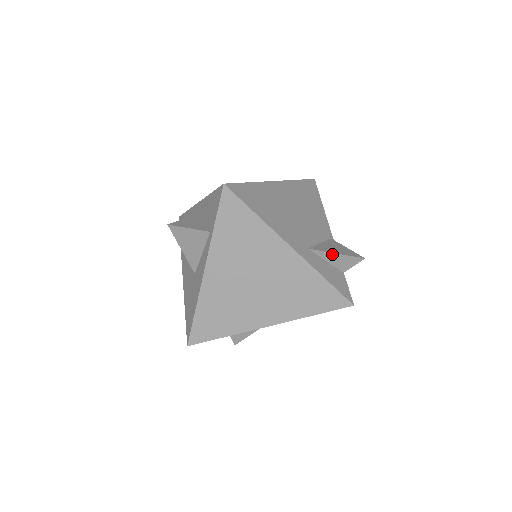
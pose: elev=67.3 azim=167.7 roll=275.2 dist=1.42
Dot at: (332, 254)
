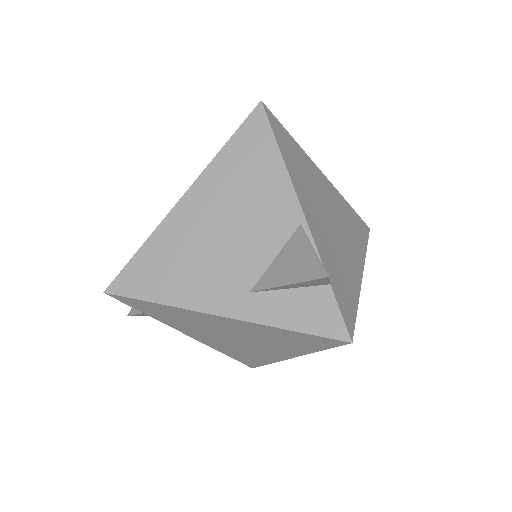
Dot at: (283, 286)
